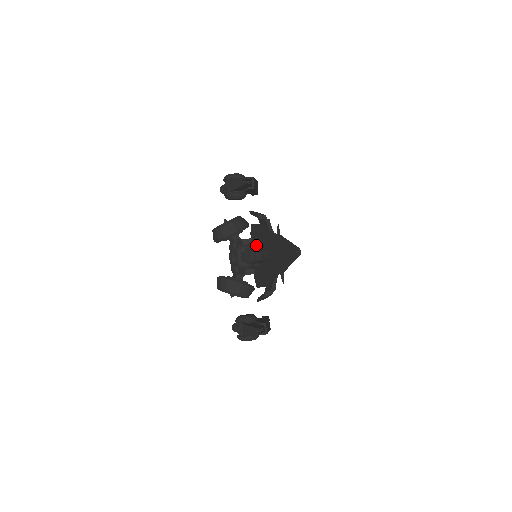
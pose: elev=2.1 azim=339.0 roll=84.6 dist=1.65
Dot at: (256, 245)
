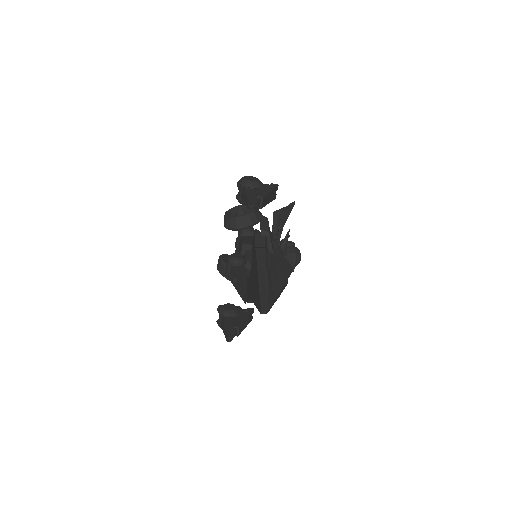
Dot at: (251, 257)
